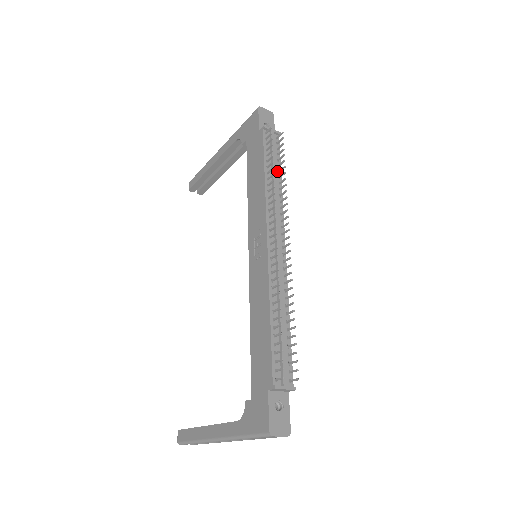
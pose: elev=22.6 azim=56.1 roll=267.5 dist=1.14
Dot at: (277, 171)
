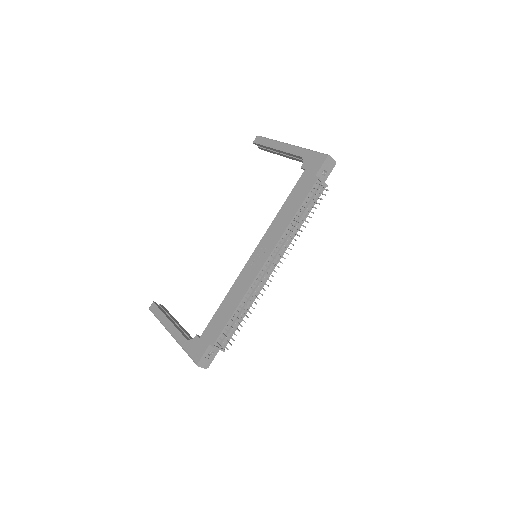
Dot at: (305, 214)
